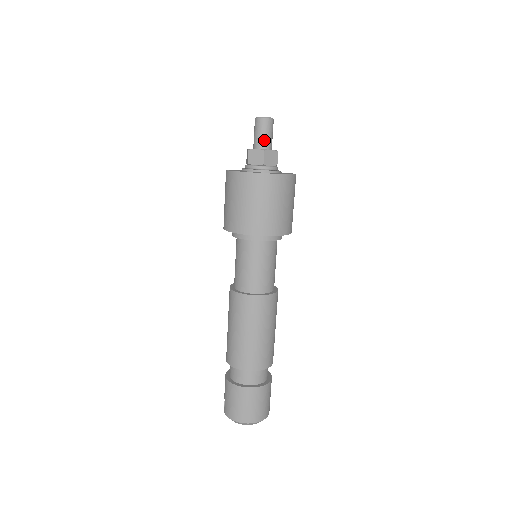
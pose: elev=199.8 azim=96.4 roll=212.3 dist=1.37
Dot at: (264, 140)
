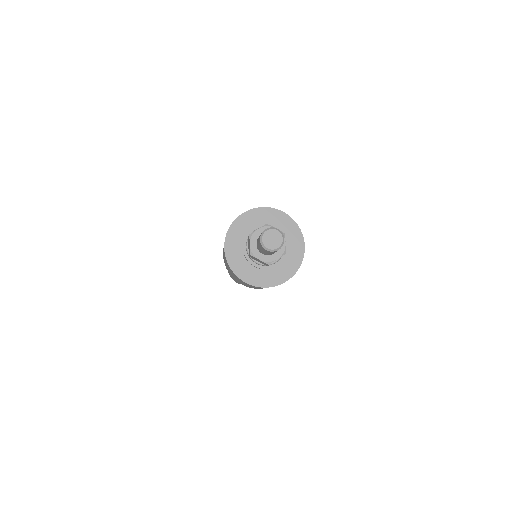
Dot at: (269, 254)
